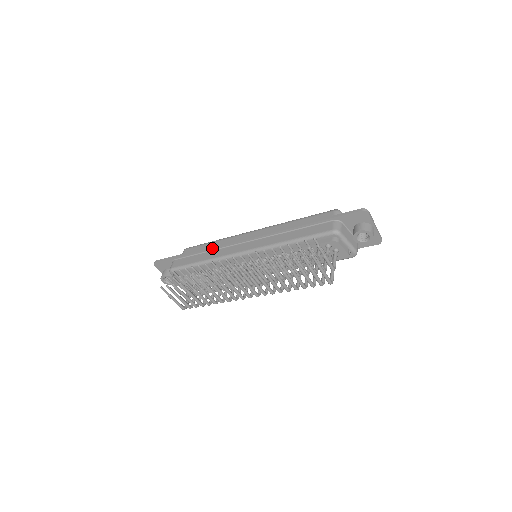
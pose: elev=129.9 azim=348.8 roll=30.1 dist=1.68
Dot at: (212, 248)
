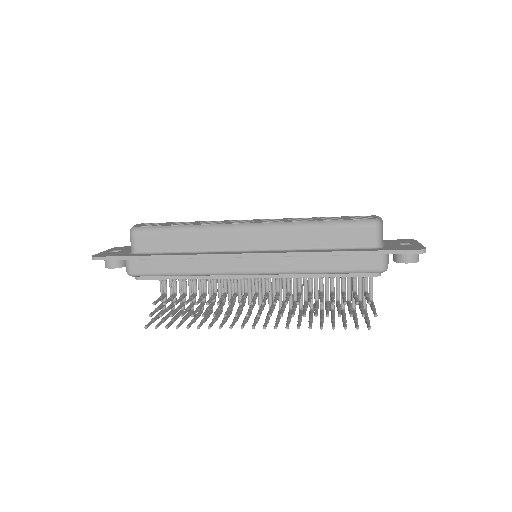
Dot at: (196, 258)
